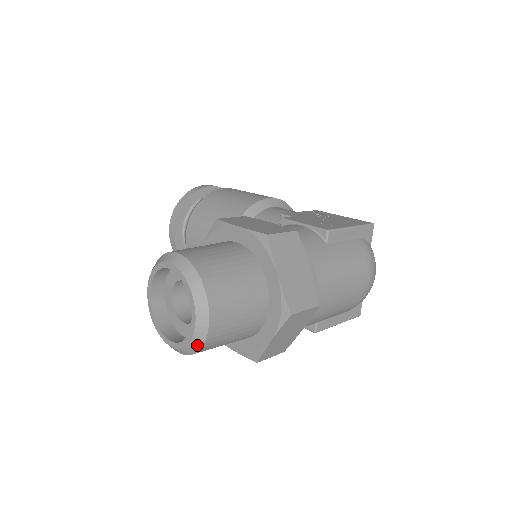
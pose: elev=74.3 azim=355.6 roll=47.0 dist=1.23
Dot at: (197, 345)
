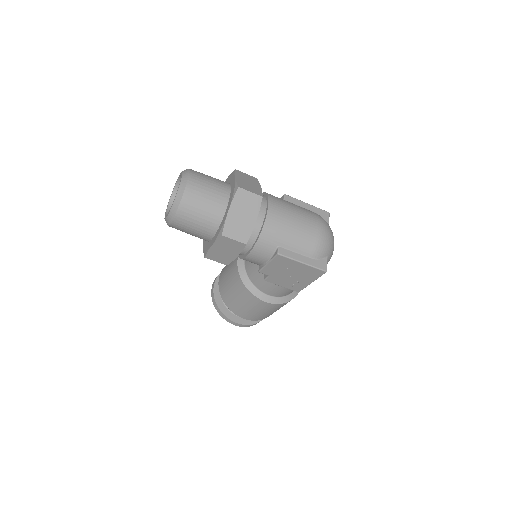
Dot at: (180, 196)
